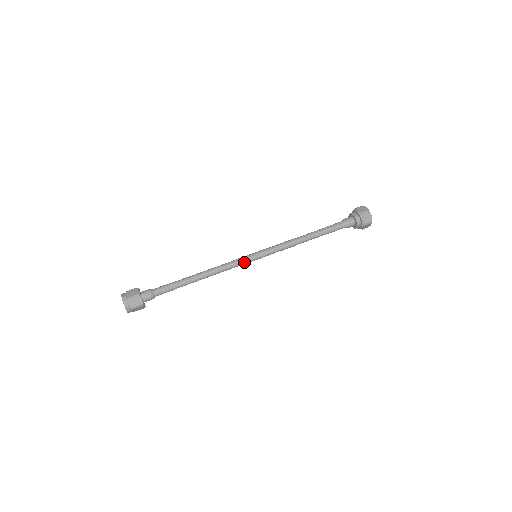
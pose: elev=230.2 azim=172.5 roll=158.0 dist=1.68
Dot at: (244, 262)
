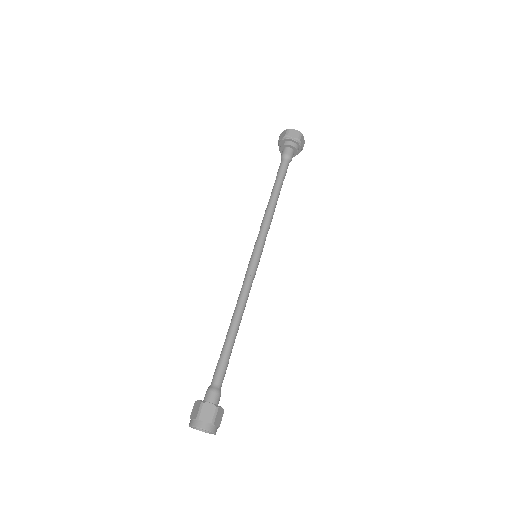
Dot at: (253, 270)
